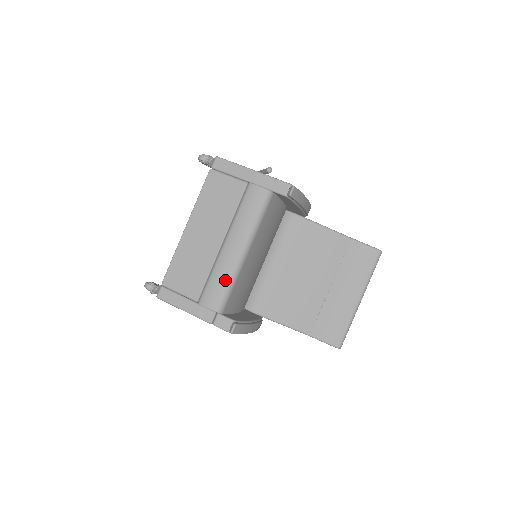
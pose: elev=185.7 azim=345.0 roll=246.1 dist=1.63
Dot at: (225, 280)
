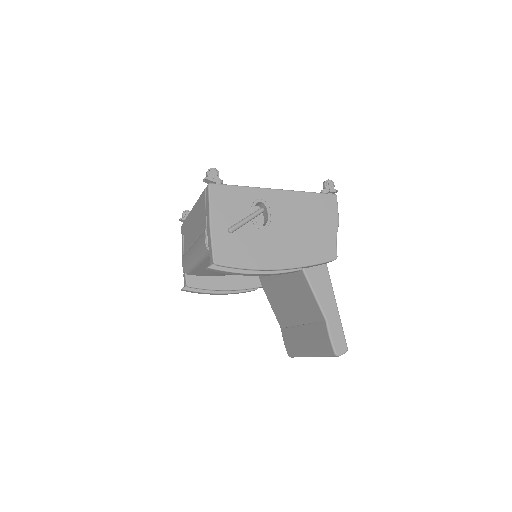
Dot at: (187, 263)
